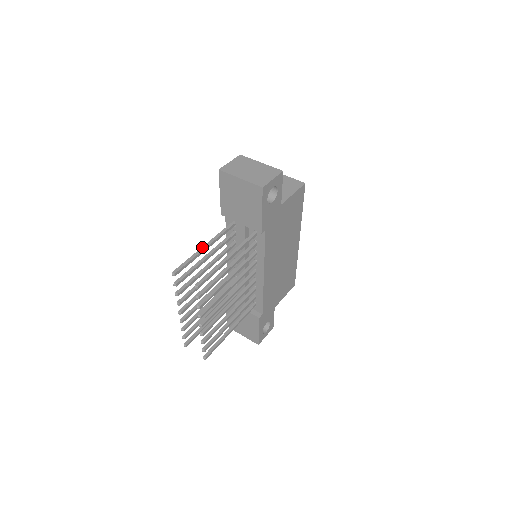
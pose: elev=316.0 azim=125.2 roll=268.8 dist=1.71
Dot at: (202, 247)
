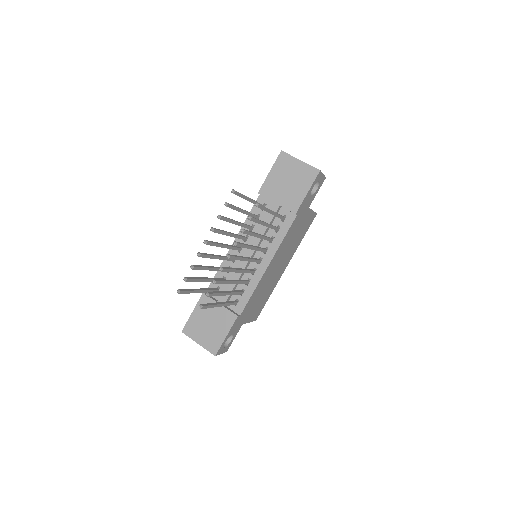
Dot at: occluded
